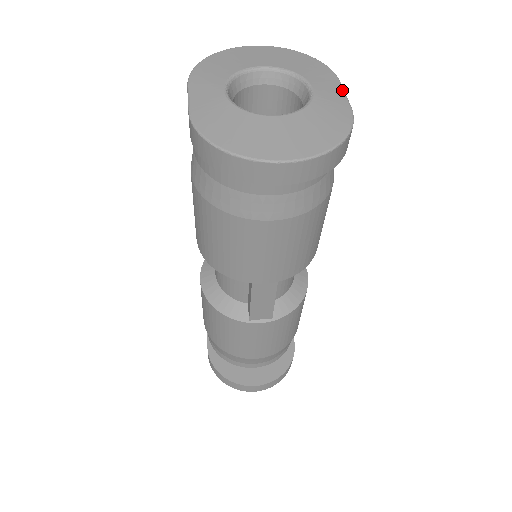
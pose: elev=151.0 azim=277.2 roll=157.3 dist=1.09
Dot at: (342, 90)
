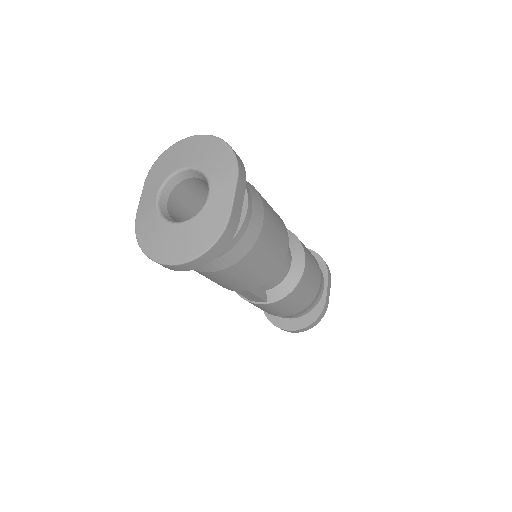
Dot at: (233, 191)
